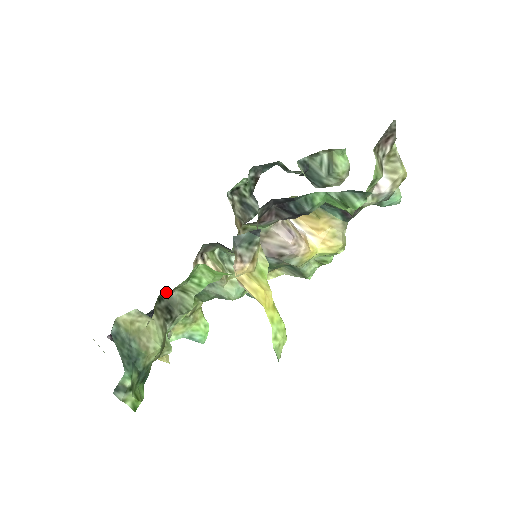
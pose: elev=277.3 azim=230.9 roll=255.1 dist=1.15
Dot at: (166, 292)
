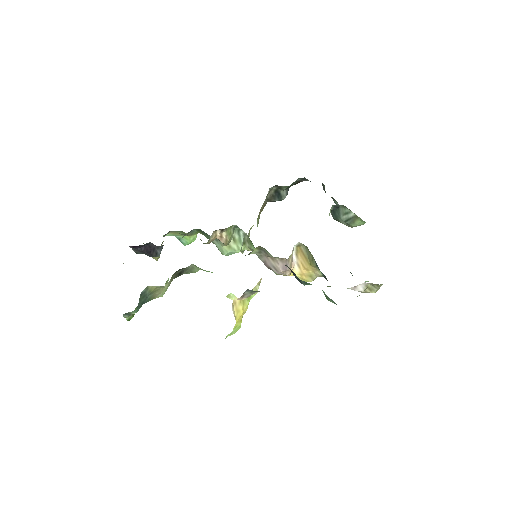
Dot at: occluded
